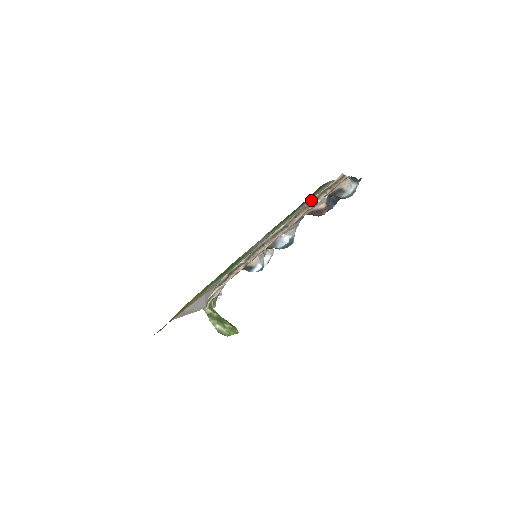
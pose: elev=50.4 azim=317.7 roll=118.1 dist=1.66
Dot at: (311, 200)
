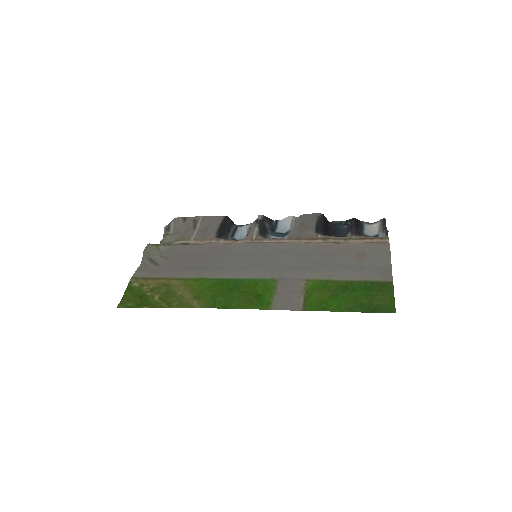
Dot at: (344, 243)
